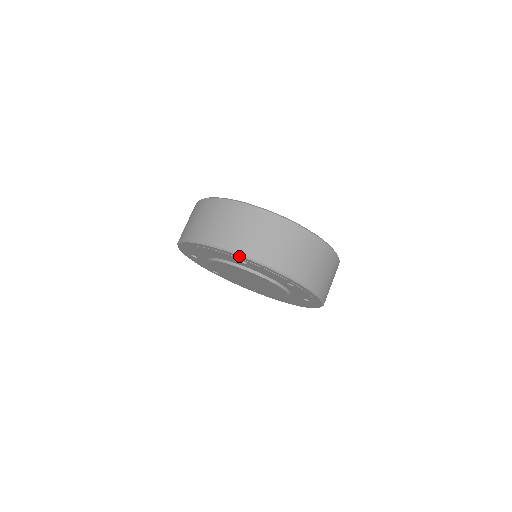
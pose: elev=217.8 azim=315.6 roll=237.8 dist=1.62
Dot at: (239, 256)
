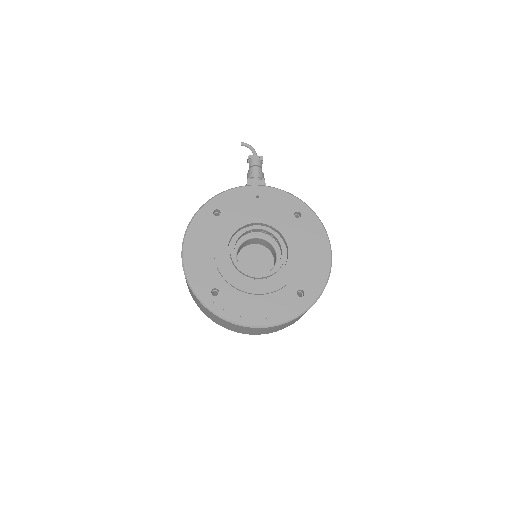
Dot at: occluded
